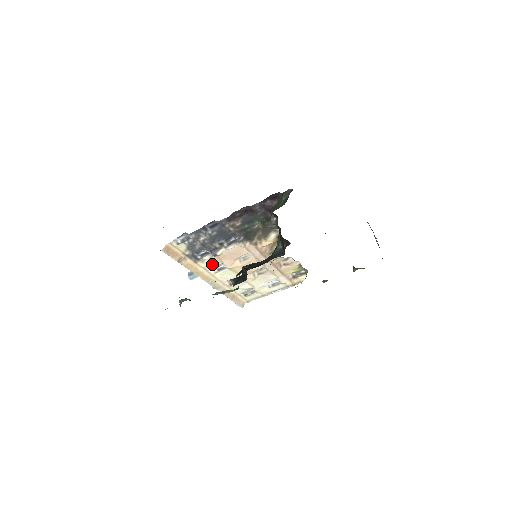
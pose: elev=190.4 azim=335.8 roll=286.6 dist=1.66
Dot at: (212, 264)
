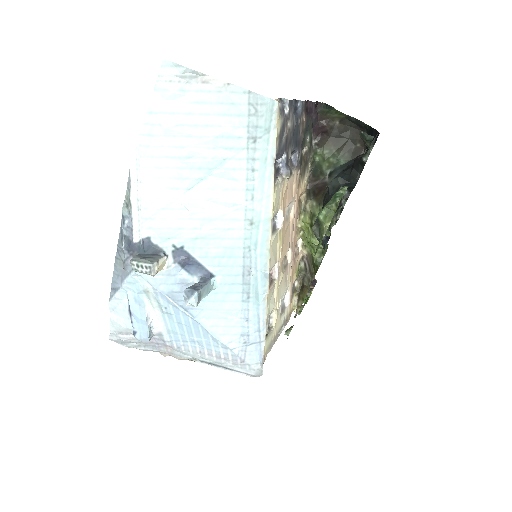
Dot at: (276, 204)
